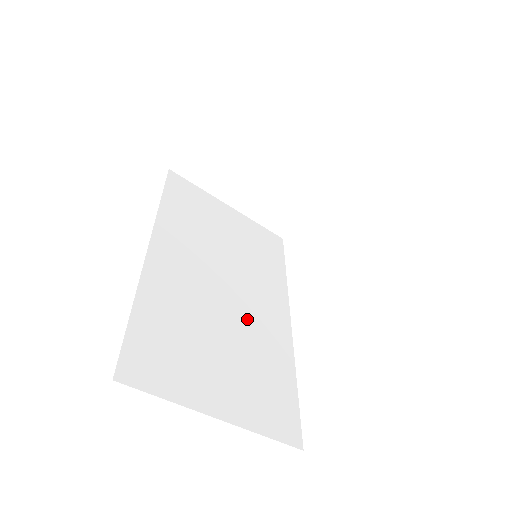
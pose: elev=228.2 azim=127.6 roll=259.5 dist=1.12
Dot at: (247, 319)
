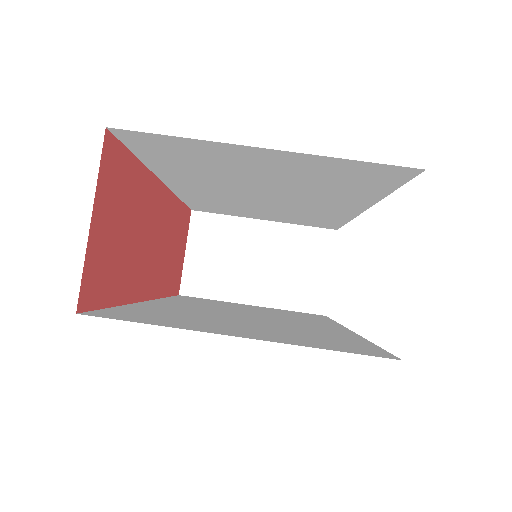
Dot at: (281, 323)
